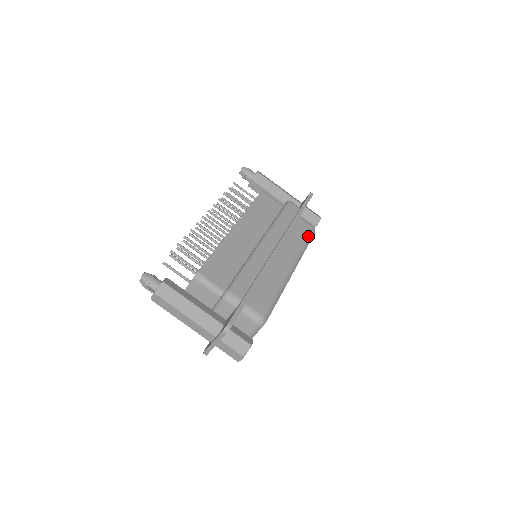
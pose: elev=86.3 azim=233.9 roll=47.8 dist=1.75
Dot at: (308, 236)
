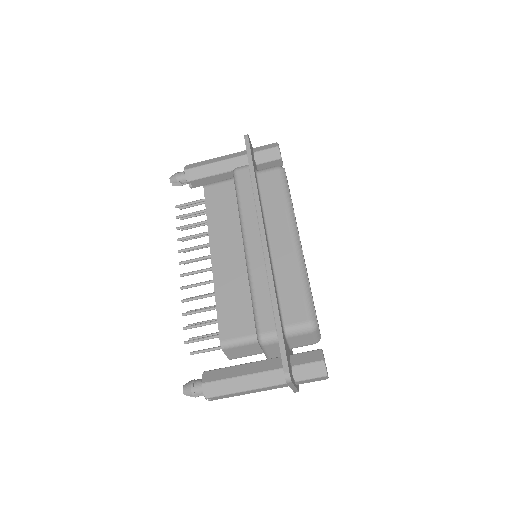
Dot at: (281, 184)
